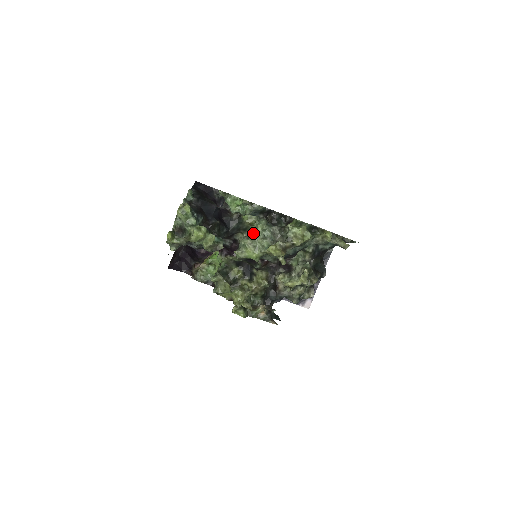
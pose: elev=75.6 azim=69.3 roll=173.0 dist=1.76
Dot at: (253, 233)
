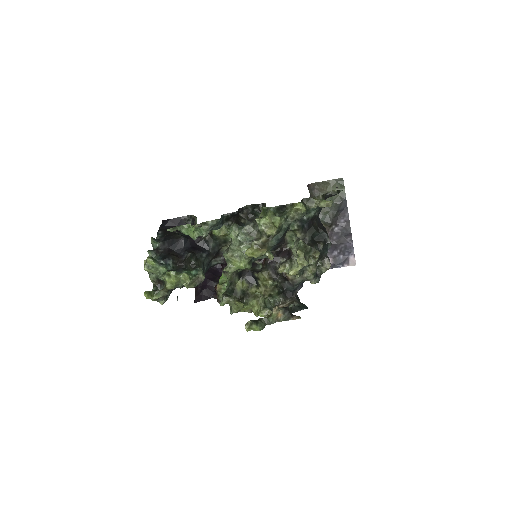
Dot at: occluded
